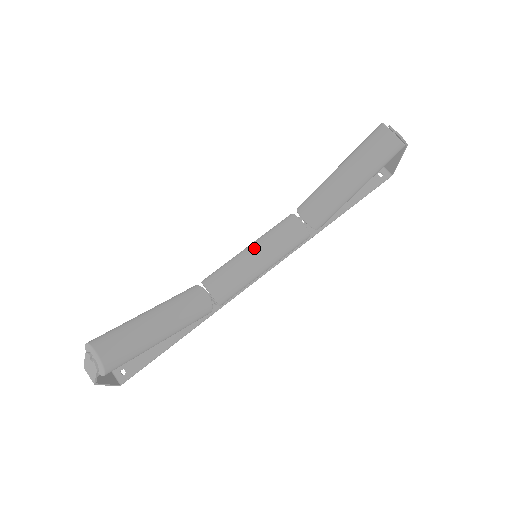
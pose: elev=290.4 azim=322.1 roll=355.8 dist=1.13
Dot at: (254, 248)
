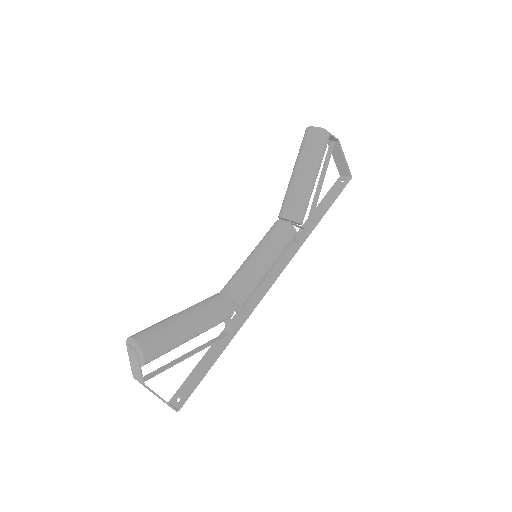
Dot at: (253, 252)
